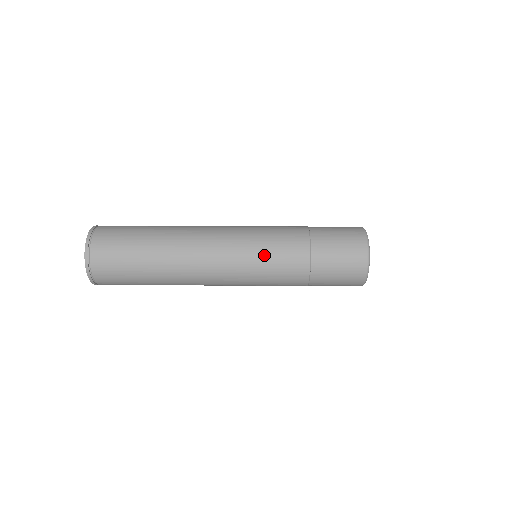
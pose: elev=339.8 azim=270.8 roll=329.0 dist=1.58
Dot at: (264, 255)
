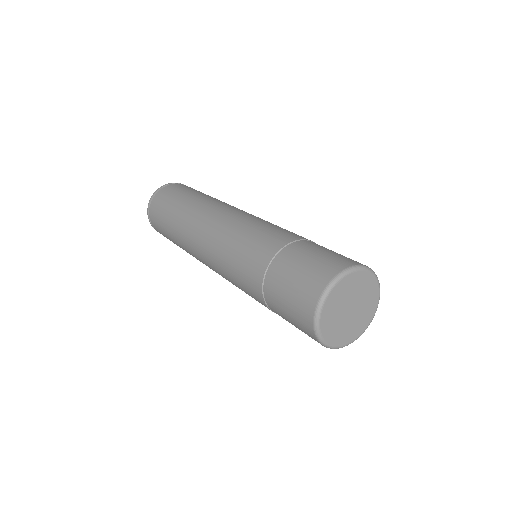
Dot at: (233, 281)
